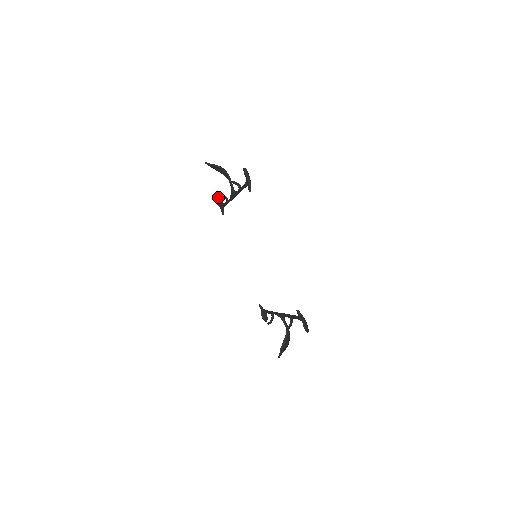
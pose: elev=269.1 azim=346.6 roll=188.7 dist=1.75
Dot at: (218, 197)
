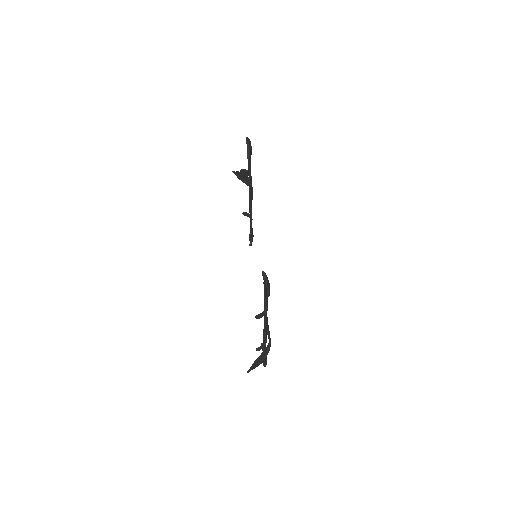
Dot at: occluded
